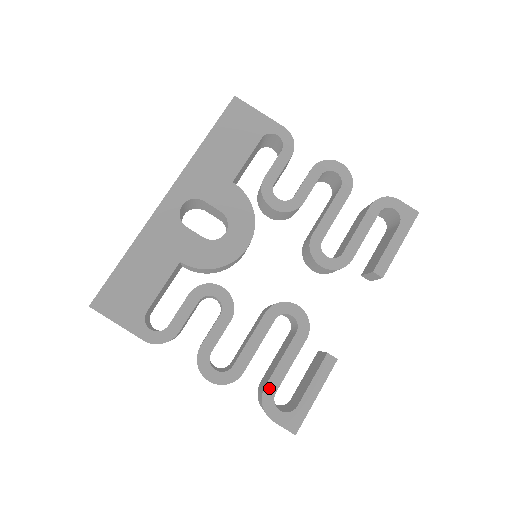
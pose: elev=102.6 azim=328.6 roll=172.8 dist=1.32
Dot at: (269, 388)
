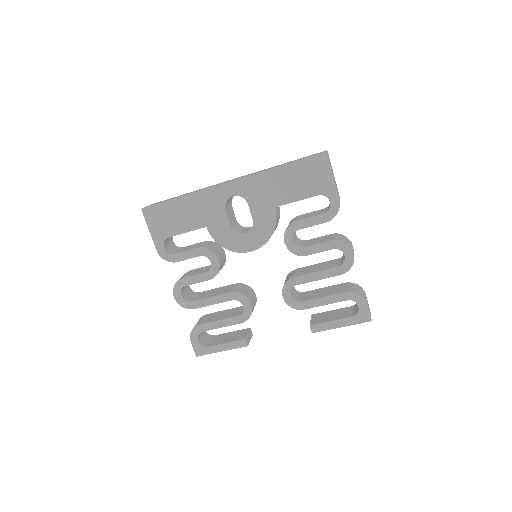
Dot at: (201, 327)
